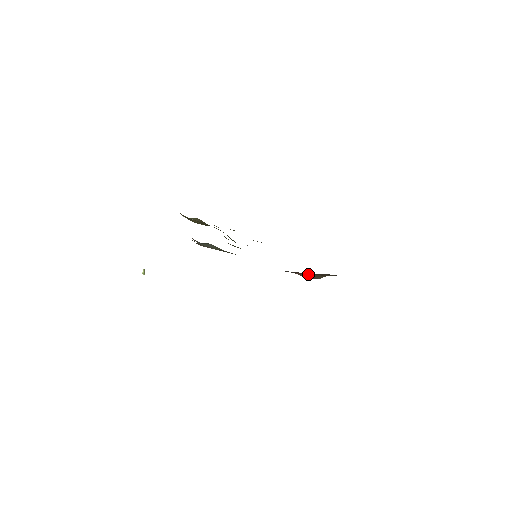
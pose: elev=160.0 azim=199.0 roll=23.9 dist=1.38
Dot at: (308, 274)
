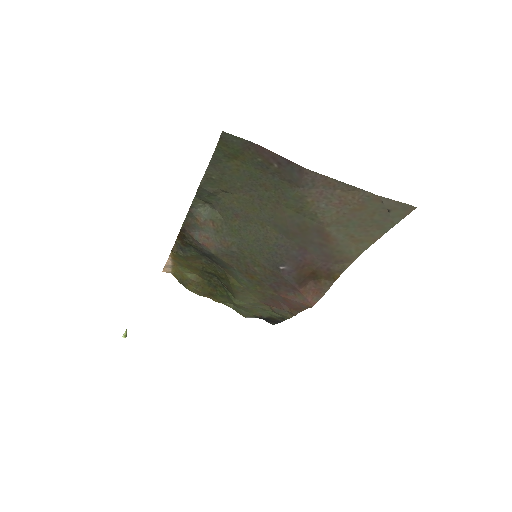
Dot at: (314, 284)
